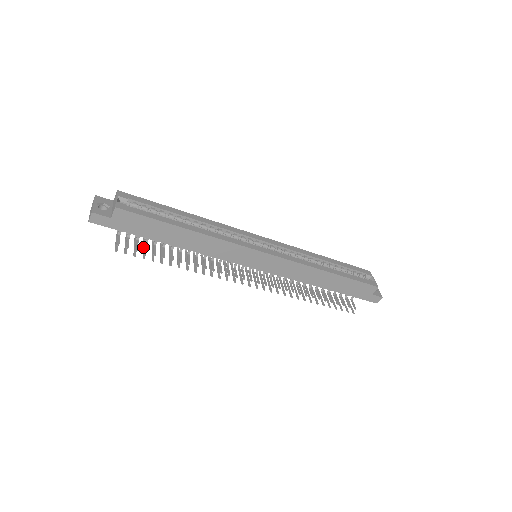
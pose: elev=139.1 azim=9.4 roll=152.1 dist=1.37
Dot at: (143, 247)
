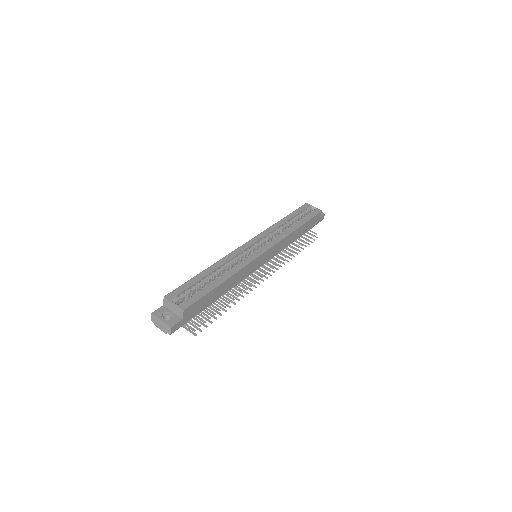
Dot at: occluded
